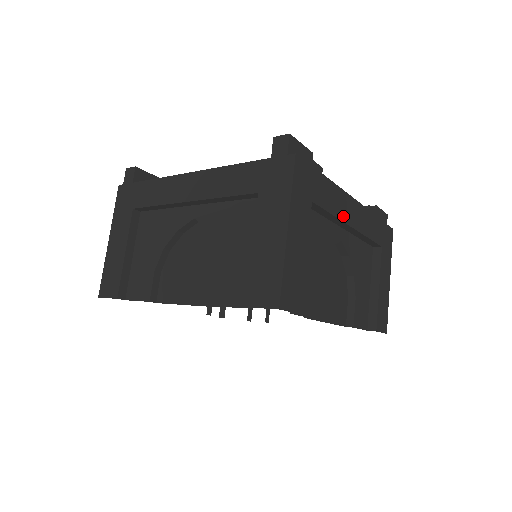
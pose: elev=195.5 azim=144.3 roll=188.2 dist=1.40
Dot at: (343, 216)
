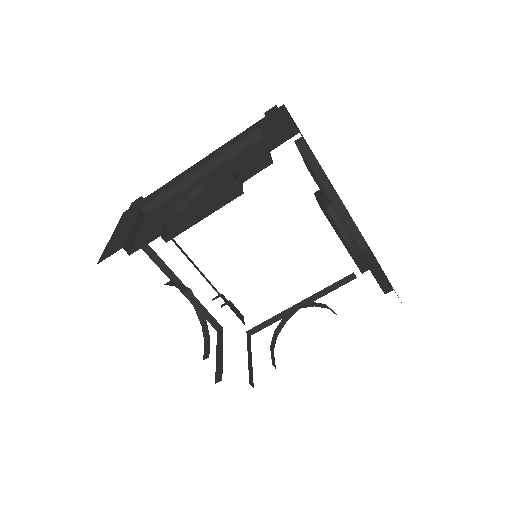
Dot at: (328, 179)
